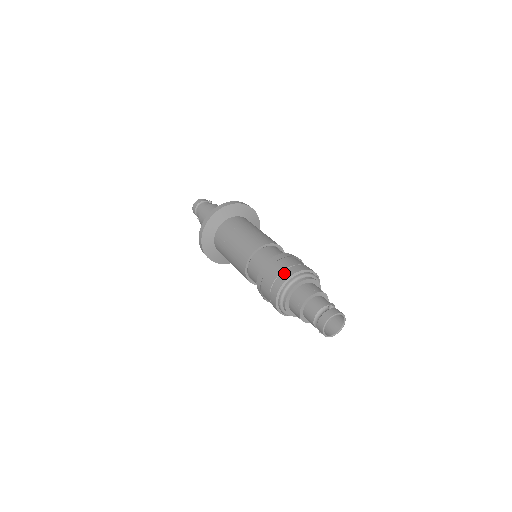
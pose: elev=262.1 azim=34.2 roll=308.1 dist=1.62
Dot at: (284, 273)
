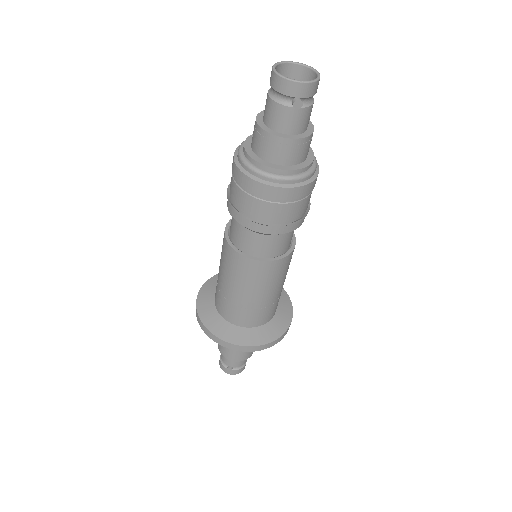
Dot at: occluded
